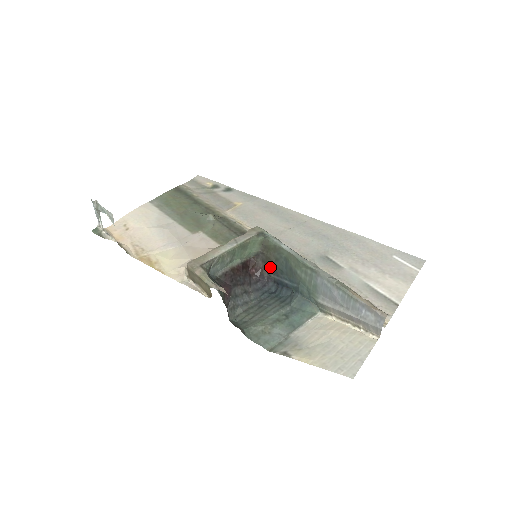
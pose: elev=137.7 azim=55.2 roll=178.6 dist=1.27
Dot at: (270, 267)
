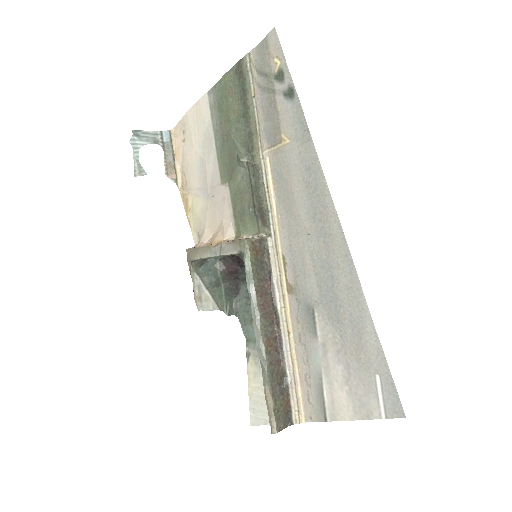
Dot at: occluded
